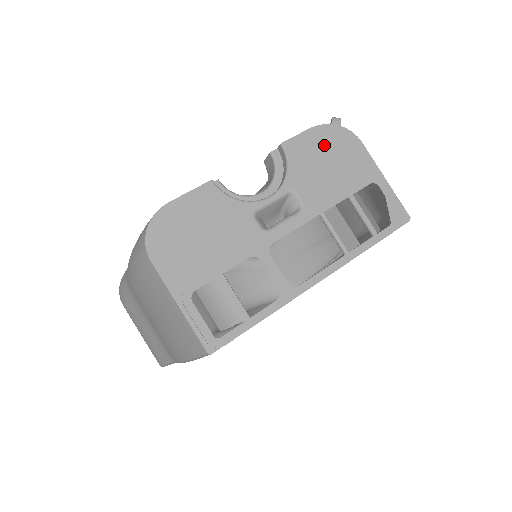
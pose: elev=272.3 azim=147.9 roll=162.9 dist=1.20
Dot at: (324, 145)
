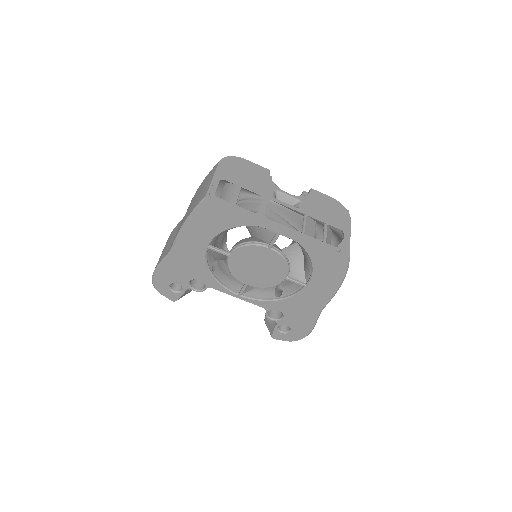
Dot at: (331, 205)
